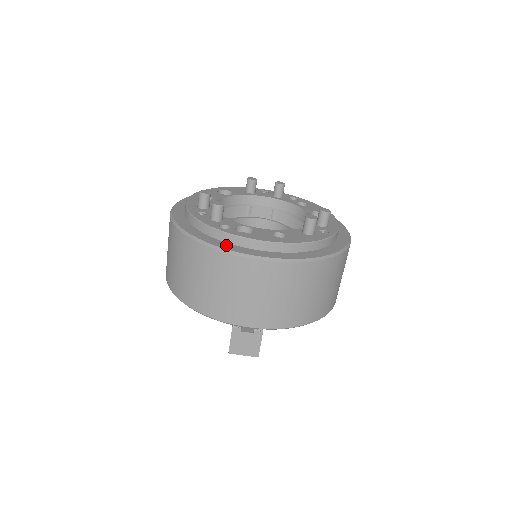
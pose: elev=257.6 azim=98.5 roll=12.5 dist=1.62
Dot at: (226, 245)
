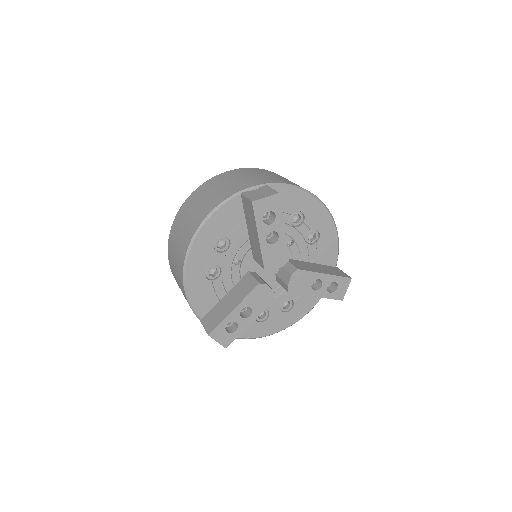
Dot at: occluded
